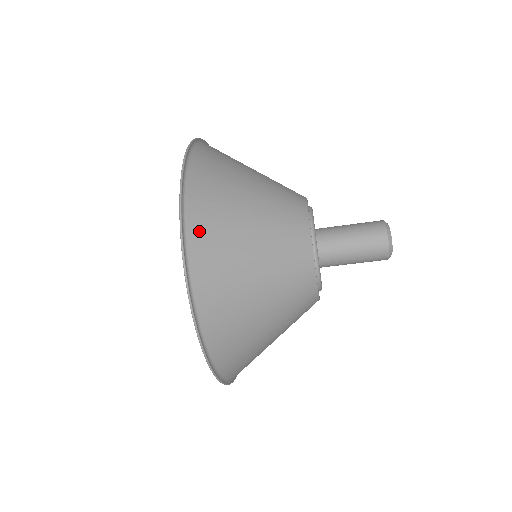
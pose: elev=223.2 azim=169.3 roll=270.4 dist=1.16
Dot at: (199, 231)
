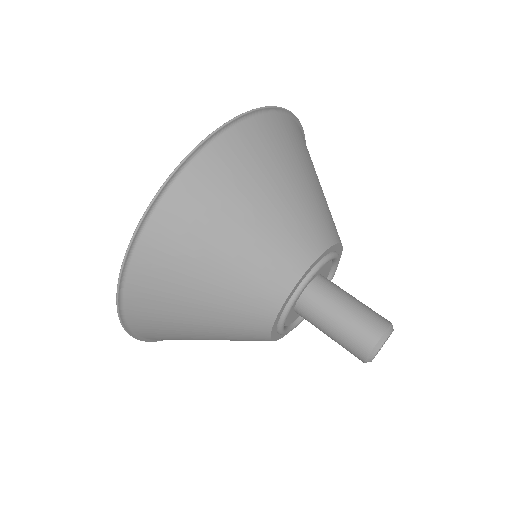
Dot at: (148, 260)
